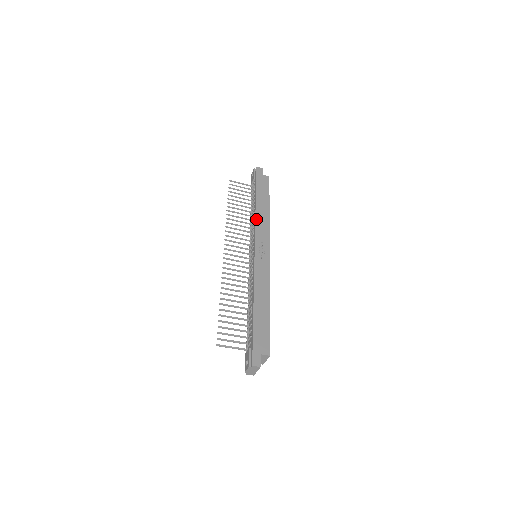
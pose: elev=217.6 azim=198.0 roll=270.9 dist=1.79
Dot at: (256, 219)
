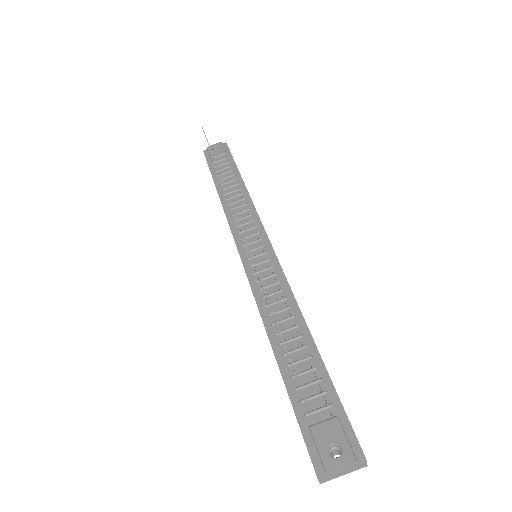
Dot at: occluded
